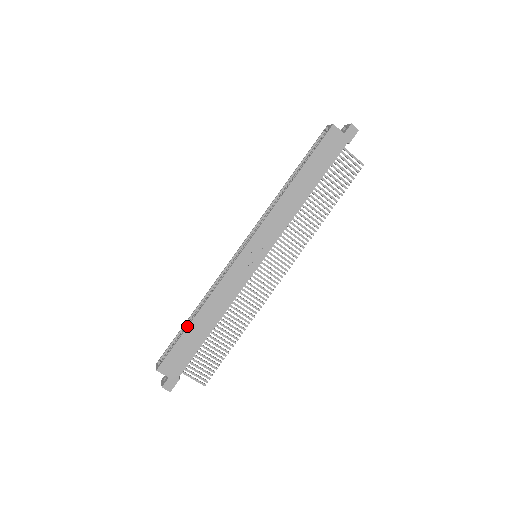
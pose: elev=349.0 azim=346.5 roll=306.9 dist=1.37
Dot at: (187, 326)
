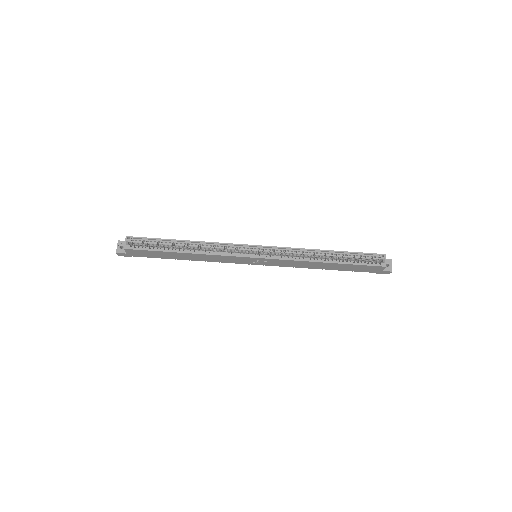
Dot at: (172, 251)
